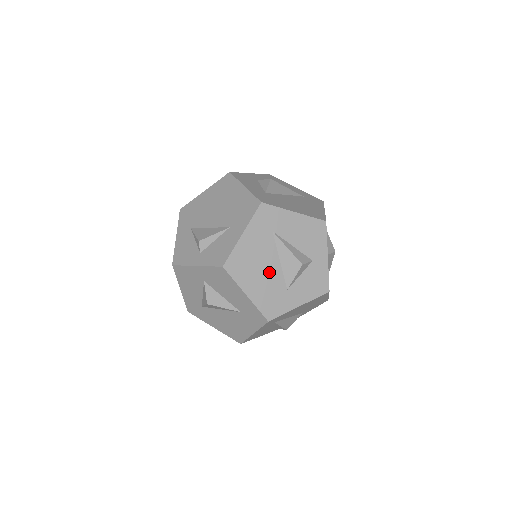
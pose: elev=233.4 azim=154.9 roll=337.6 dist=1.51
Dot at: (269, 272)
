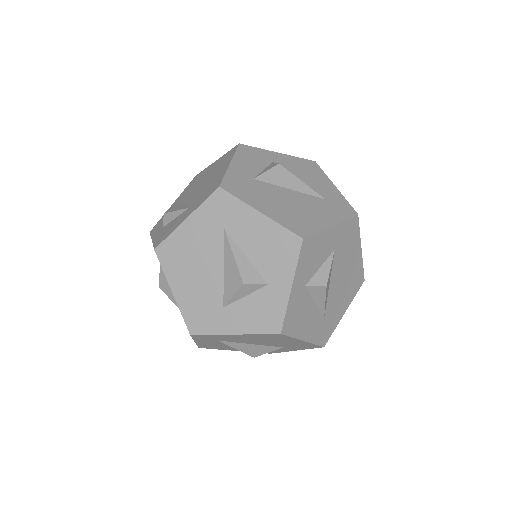
Dot at: (206, 277)
